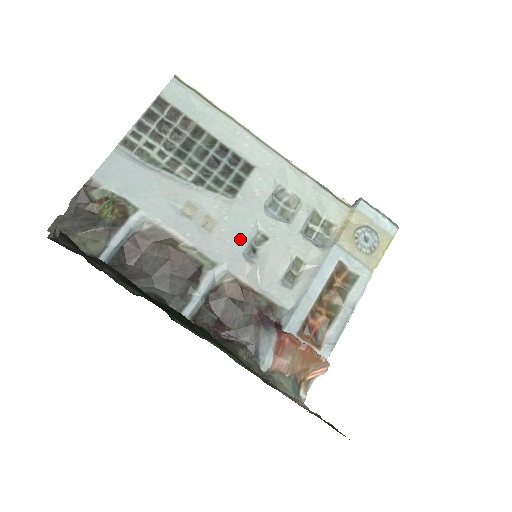
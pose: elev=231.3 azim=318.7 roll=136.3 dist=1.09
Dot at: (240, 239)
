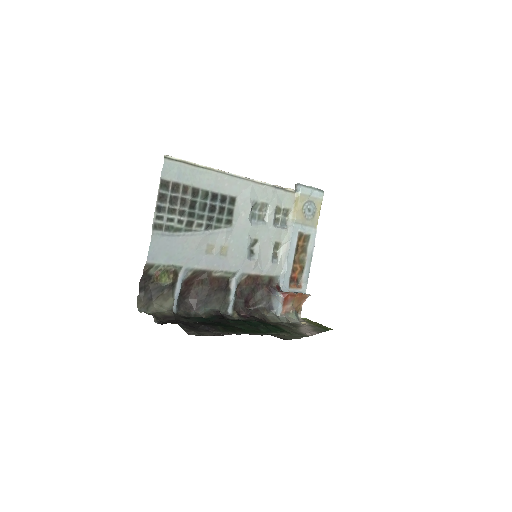
Dot at: (243, 250)
